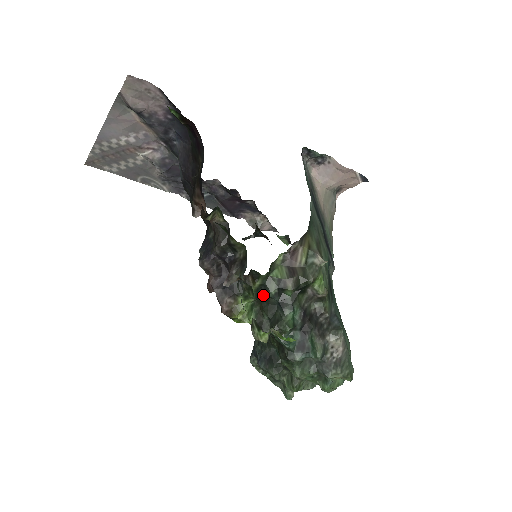
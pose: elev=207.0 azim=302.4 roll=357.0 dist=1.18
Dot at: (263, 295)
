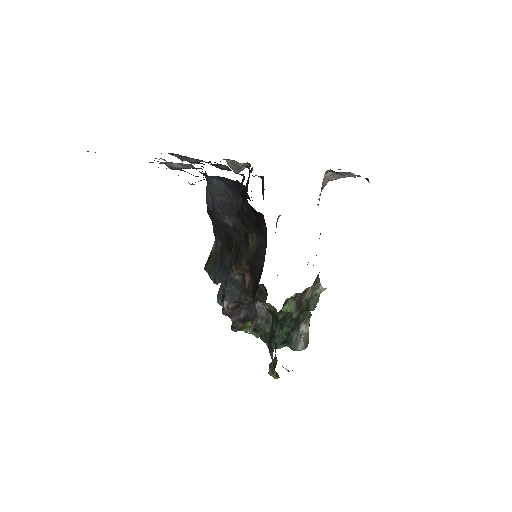
Dot at: occluded
